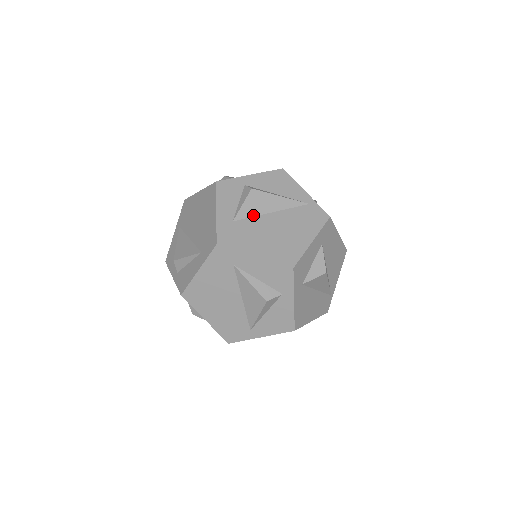
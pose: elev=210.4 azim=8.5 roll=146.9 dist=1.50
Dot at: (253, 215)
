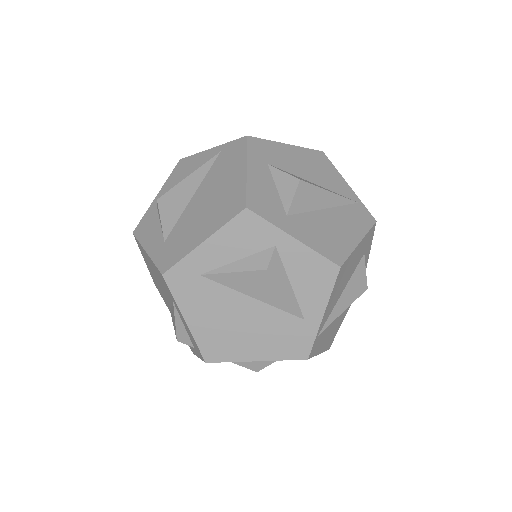
Dot at: (178, 217)
